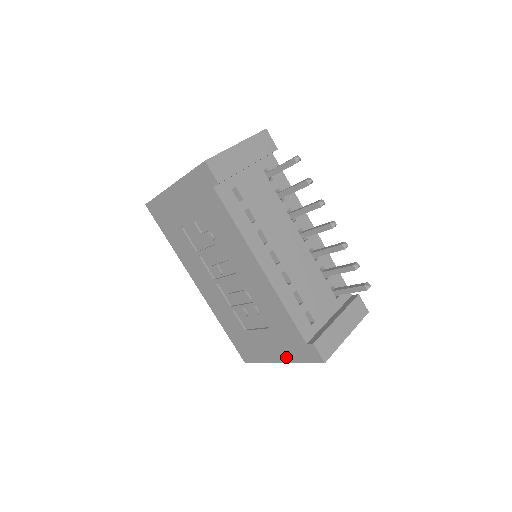
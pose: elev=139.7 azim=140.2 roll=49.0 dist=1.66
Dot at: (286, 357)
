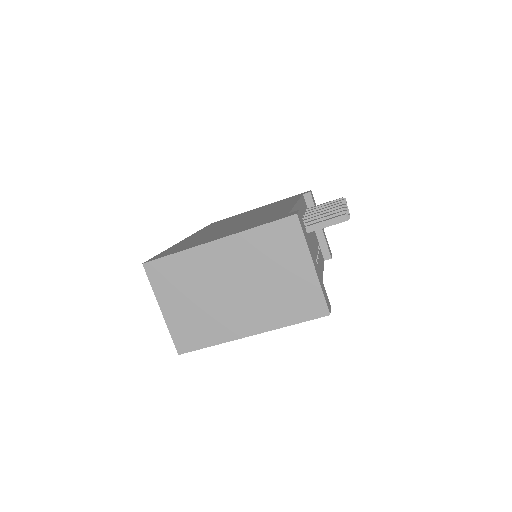
Dot at: occluded
